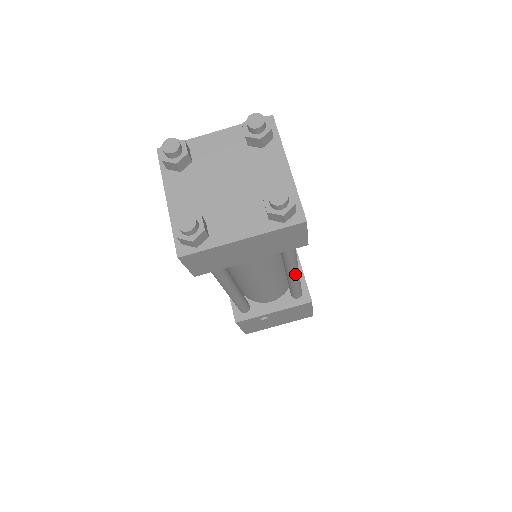
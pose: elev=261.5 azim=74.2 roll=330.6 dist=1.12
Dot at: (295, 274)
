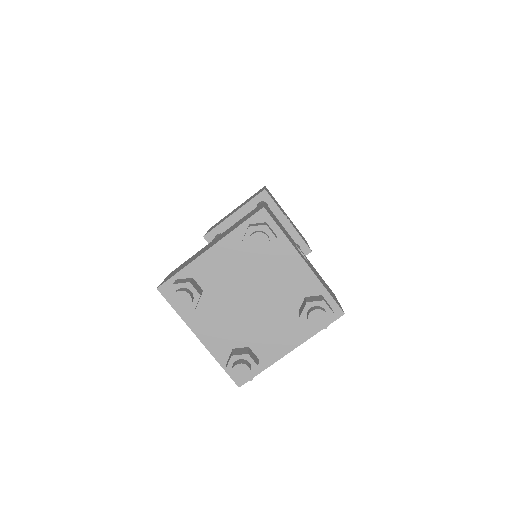
Dot at: occluded
